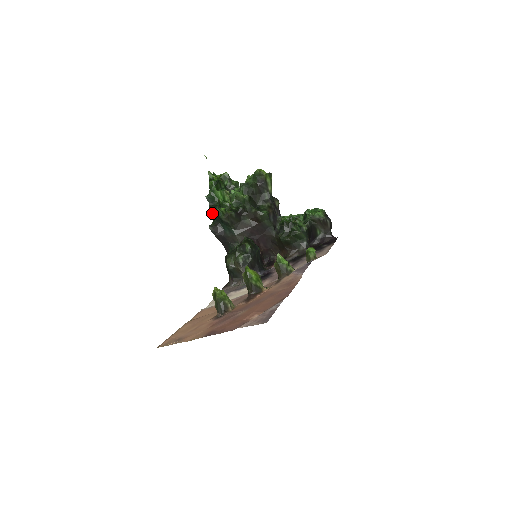
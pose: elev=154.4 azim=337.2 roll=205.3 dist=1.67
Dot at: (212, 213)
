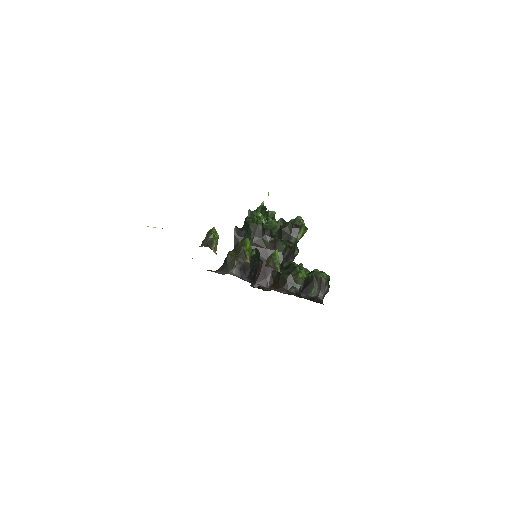
Dot at: (244, 223)
